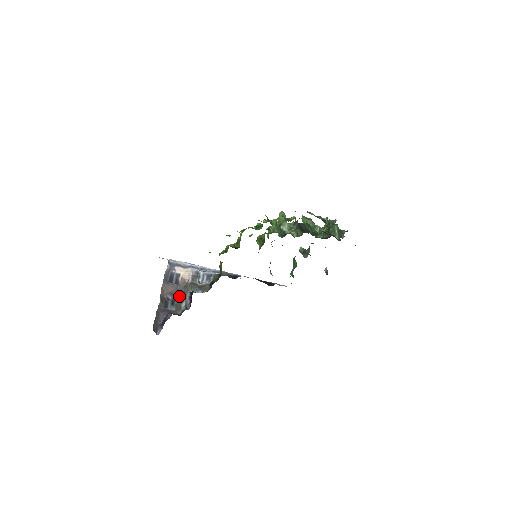
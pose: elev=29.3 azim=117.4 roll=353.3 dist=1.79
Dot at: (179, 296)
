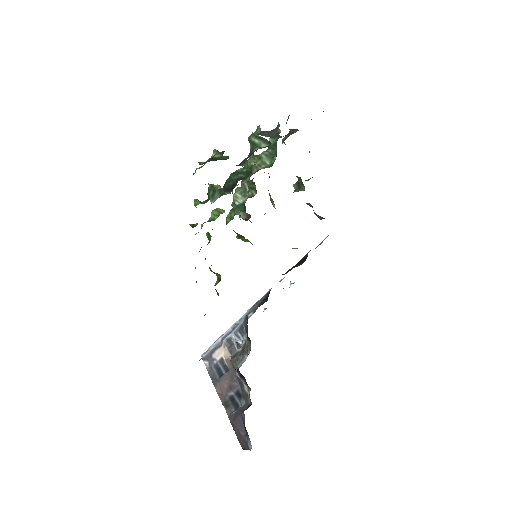
Dot at: (238, 382)
